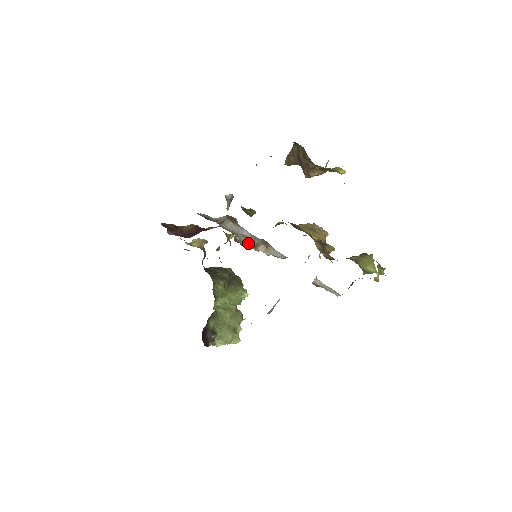
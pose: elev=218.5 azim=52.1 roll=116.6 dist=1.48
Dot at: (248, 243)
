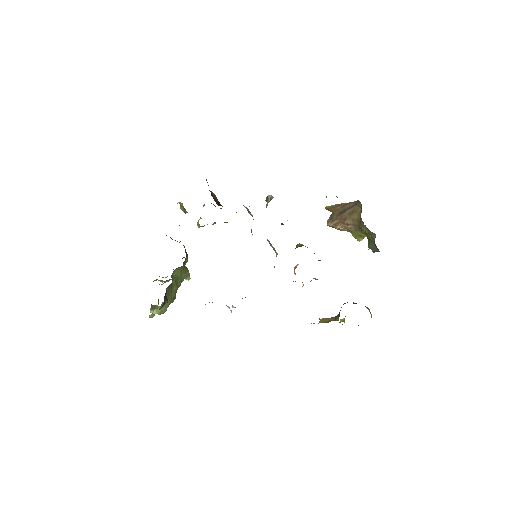
Dot at: (270, 244)
